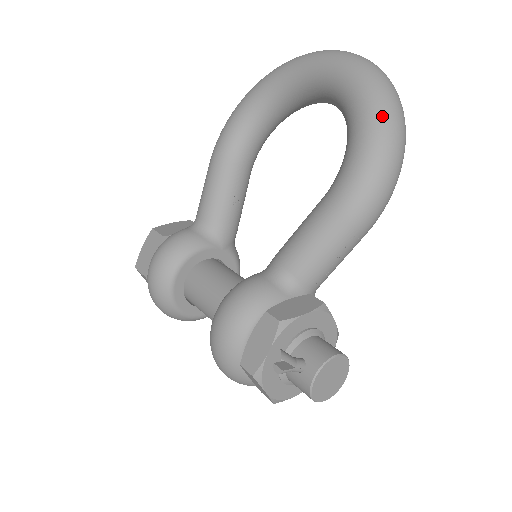
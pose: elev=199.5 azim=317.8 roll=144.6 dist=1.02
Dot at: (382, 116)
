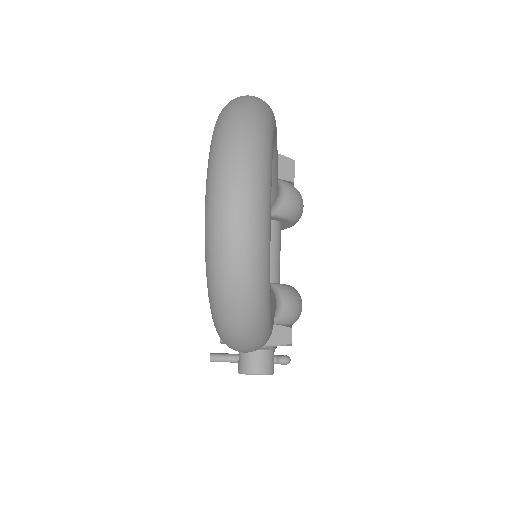
Dot at: (215, 323)
